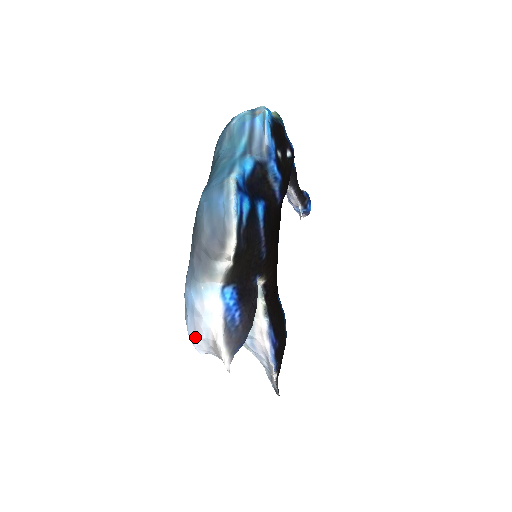
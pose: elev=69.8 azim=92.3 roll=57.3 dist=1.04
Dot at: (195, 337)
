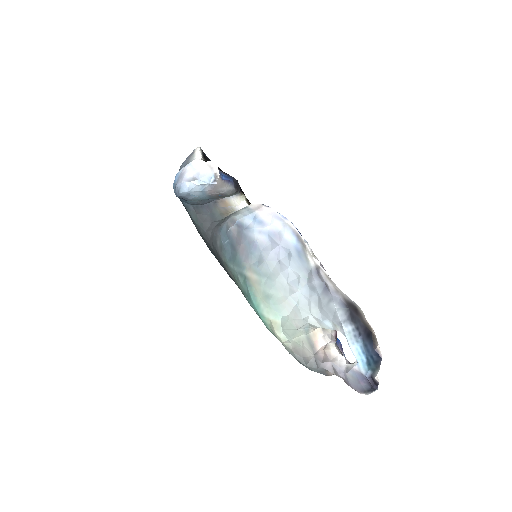
Dot at: (182, 176)
